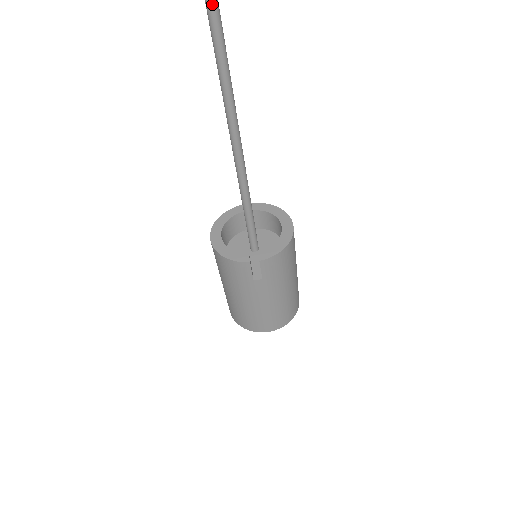
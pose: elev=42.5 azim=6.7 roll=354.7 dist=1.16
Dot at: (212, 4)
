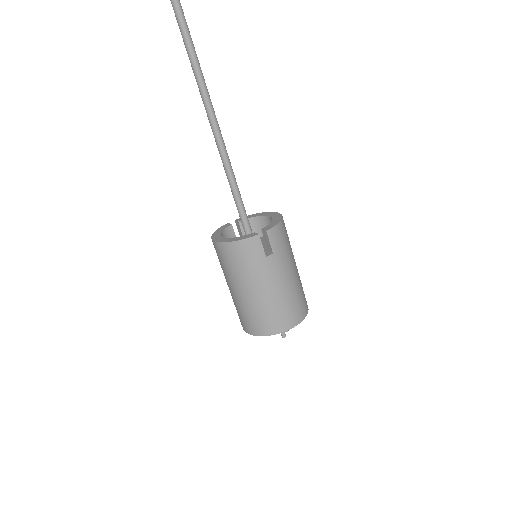
Dot at: (185, 26)
